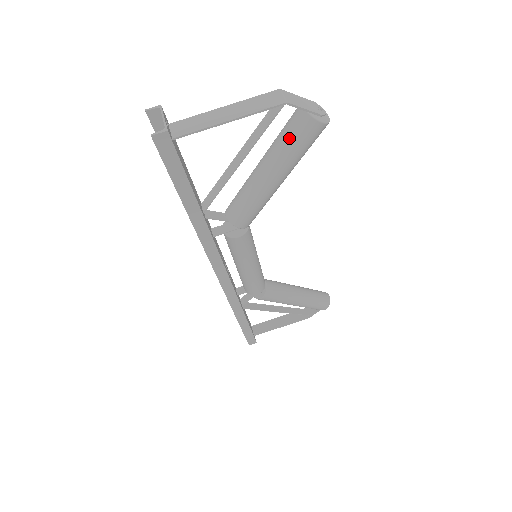
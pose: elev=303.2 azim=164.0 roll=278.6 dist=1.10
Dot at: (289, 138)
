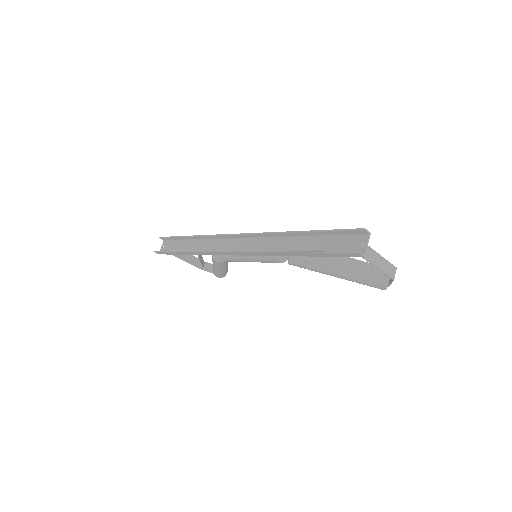
Dot at: (368, 278)
